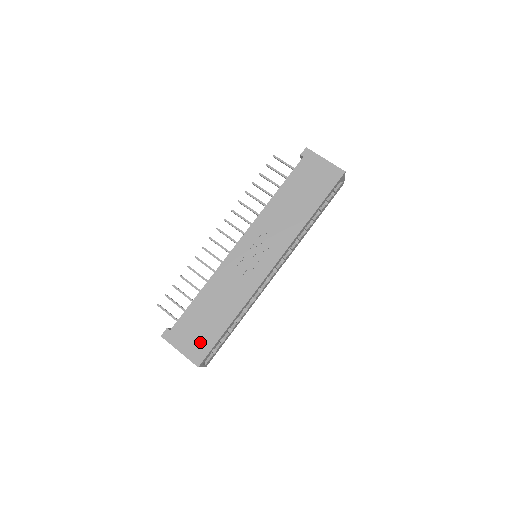
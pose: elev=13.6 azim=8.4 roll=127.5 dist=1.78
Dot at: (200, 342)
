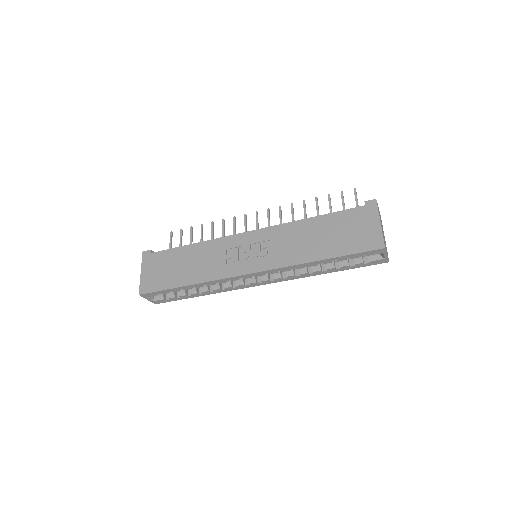
Dot at: (156, 279)
